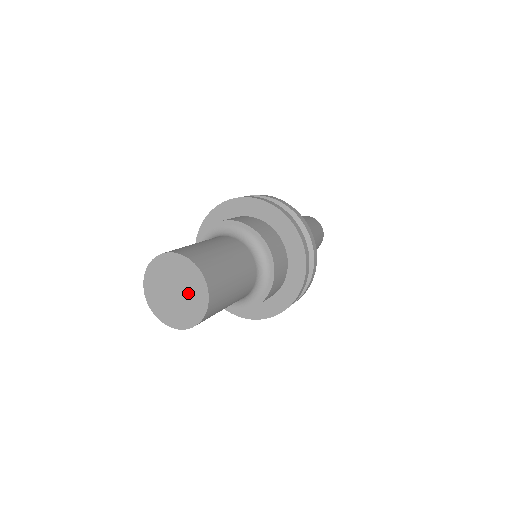
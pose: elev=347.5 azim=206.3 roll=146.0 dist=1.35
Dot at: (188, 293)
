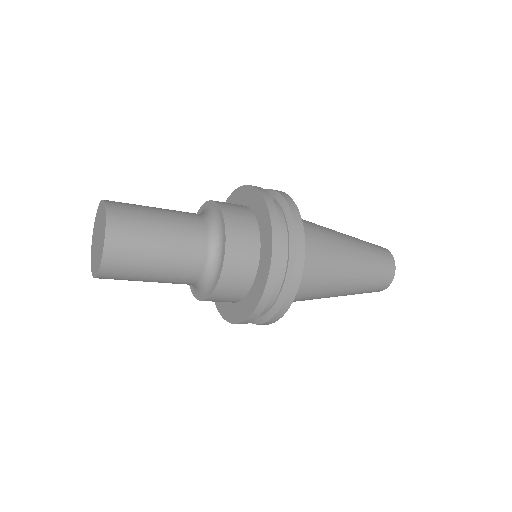
Dot at: (101, 230)
